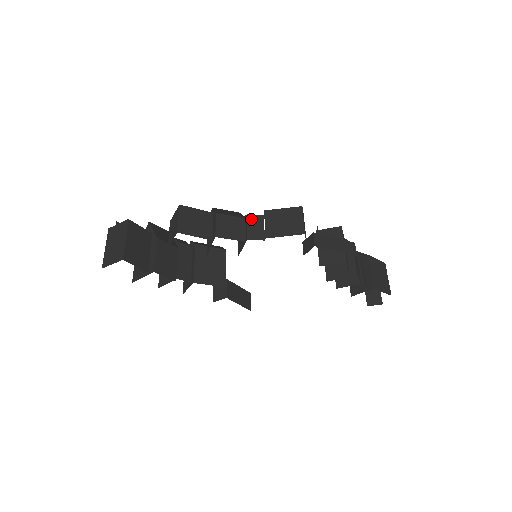
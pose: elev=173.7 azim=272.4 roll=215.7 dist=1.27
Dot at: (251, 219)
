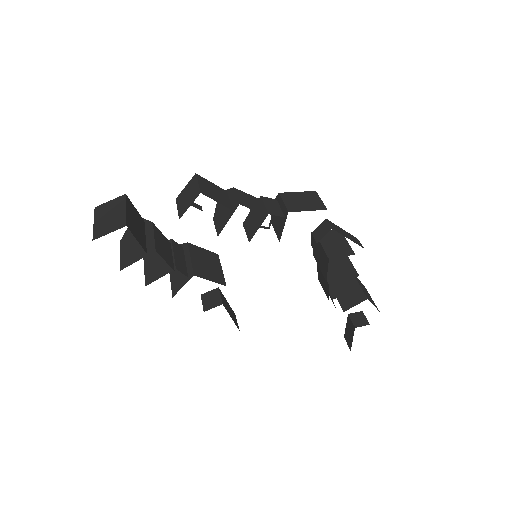
Dot at: (266, 200)
